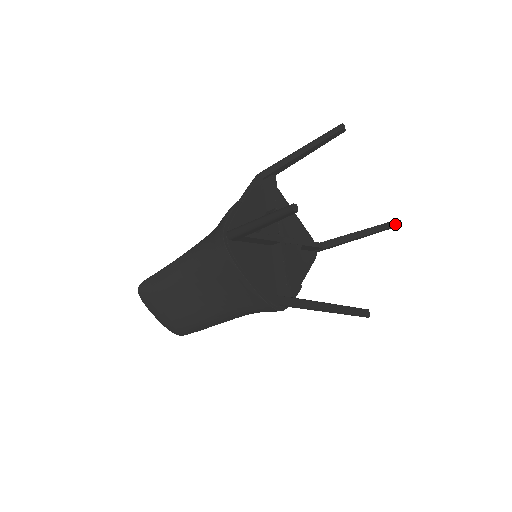
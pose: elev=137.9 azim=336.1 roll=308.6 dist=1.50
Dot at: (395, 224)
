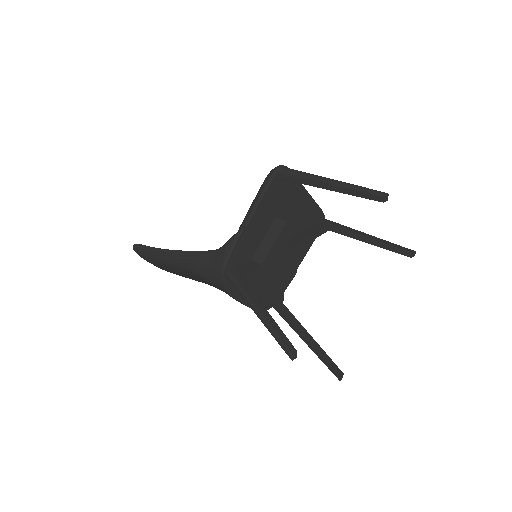
Dot at: (408, 255)
